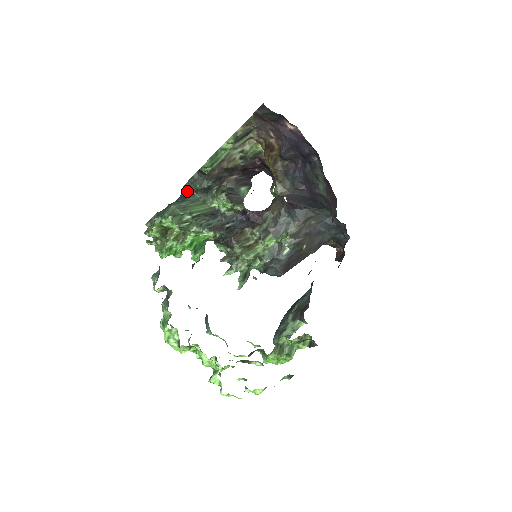
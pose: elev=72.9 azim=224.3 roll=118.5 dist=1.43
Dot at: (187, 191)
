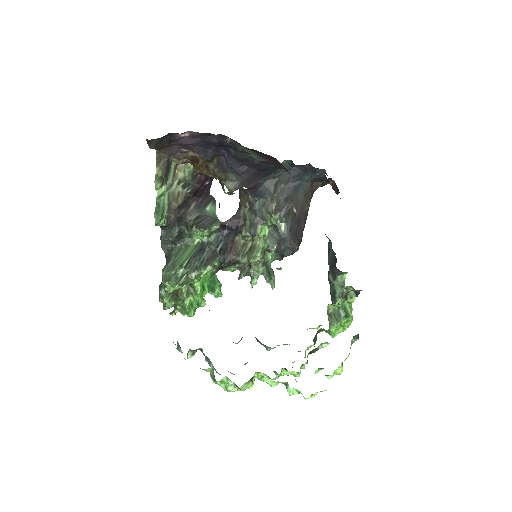
Dot at: (167, 249)
